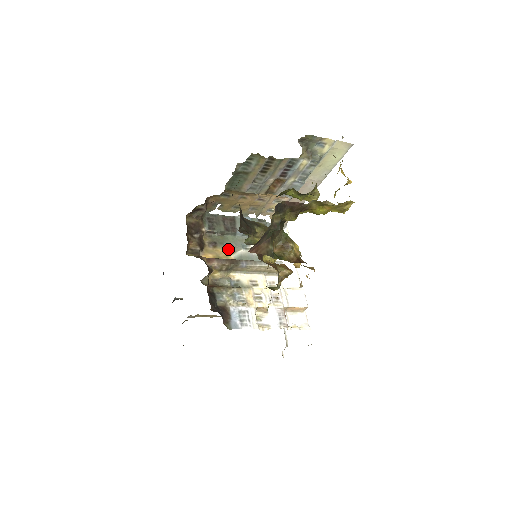
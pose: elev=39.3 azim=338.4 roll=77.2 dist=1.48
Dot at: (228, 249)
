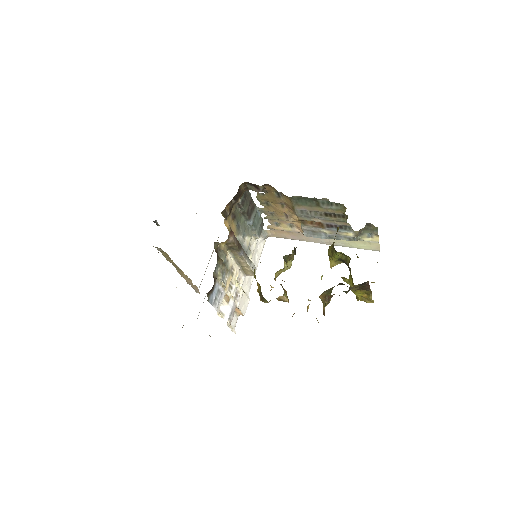
Dot at: (237, 228)
